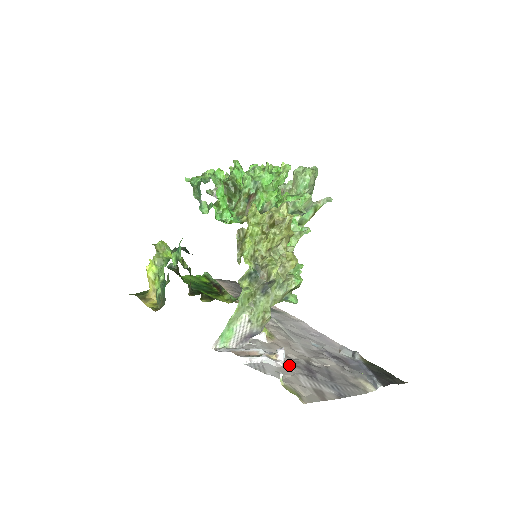
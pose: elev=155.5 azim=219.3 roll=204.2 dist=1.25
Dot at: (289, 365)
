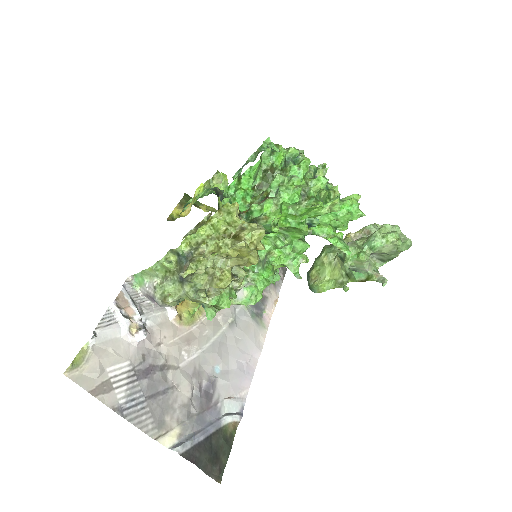
Dot at: (139, 349)
